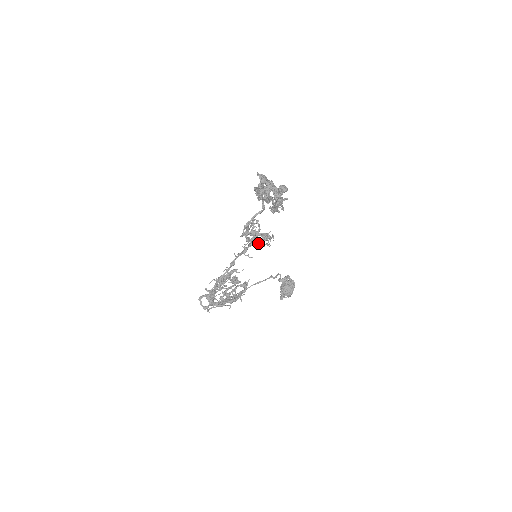
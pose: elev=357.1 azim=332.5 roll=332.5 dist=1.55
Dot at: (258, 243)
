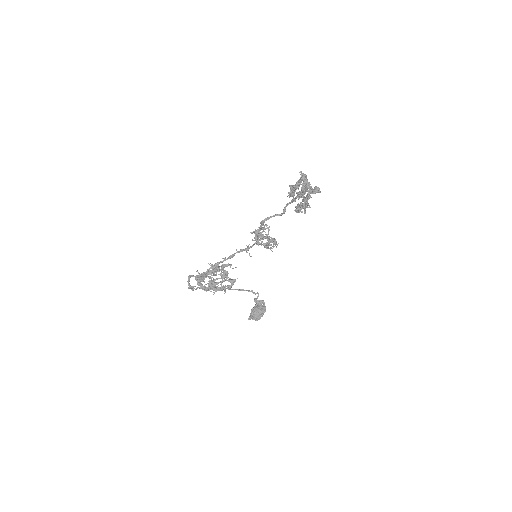
Dot at: (264, 243)
